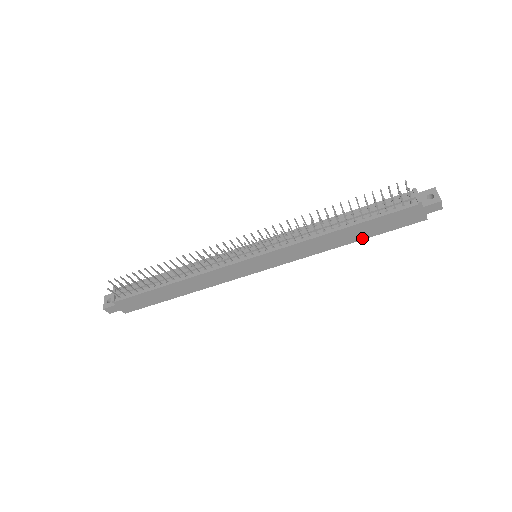
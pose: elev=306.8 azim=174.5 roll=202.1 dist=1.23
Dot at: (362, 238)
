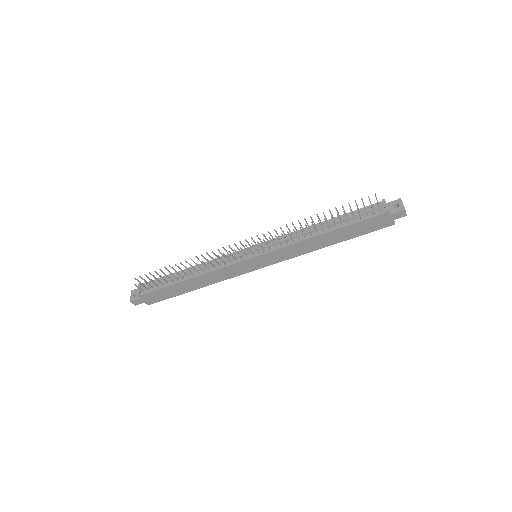
Dot at: (343, 240)
